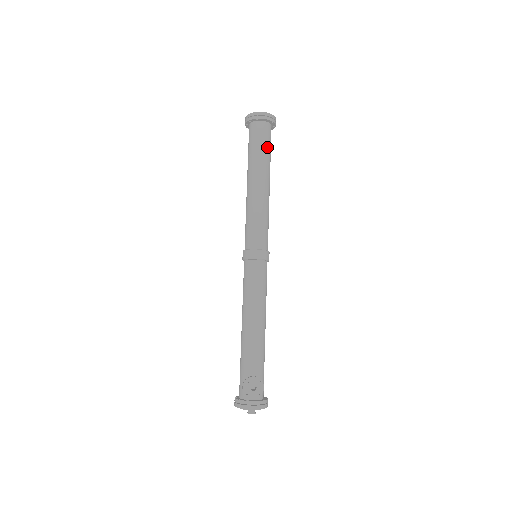
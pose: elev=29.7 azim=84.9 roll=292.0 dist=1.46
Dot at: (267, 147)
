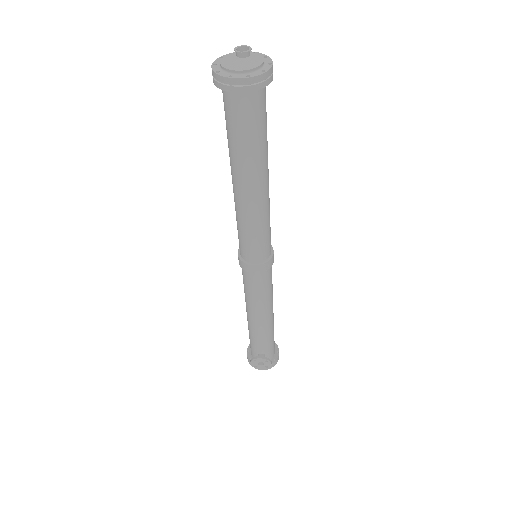
Dot at: (257, 132)
